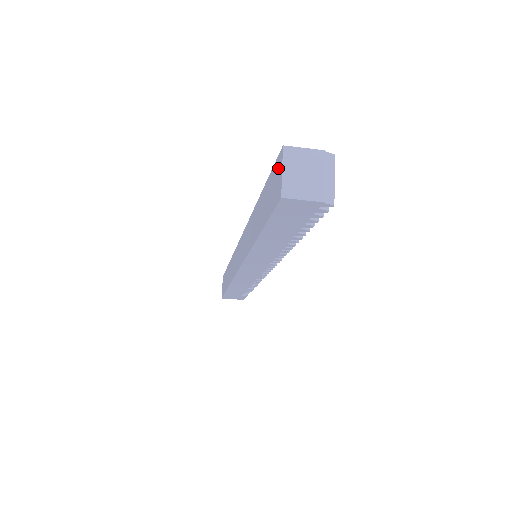
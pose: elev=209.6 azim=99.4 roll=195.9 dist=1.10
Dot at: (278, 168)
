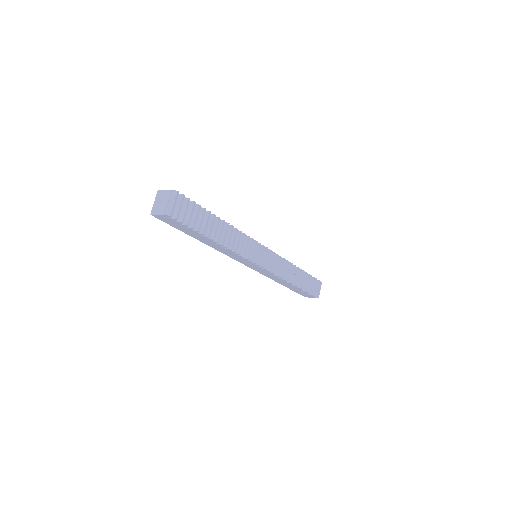
Dot at: occluded
